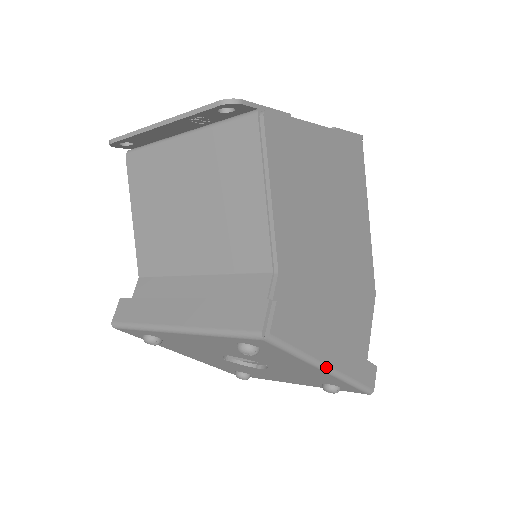
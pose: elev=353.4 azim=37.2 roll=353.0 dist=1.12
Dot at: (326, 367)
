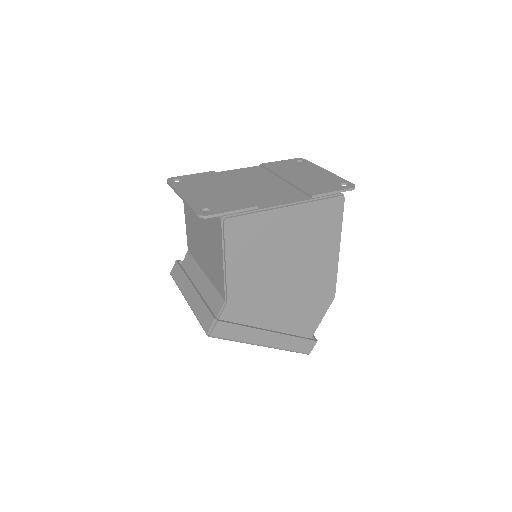
Dot at: (260, 345)
